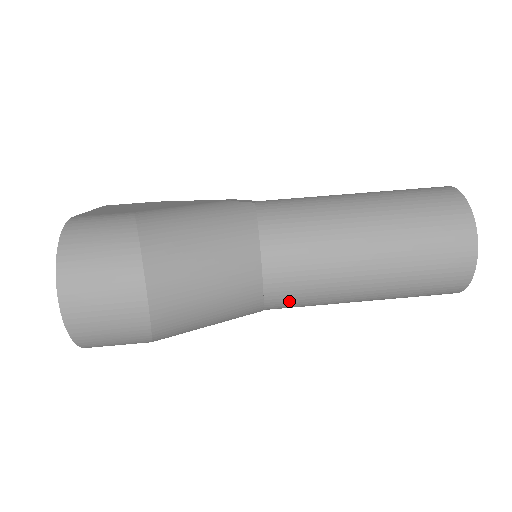
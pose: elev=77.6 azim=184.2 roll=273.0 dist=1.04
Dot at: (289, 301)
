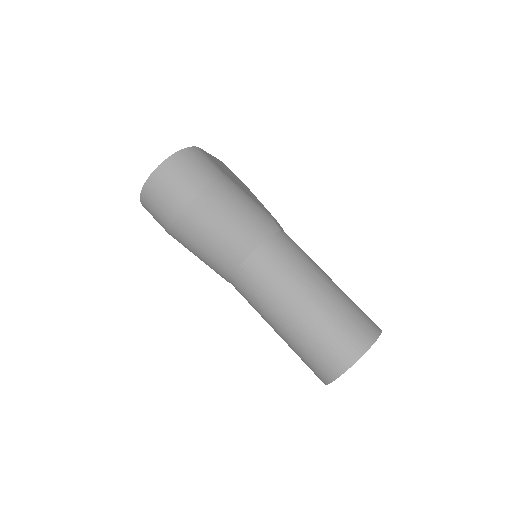
Dot at: (243, 288)
